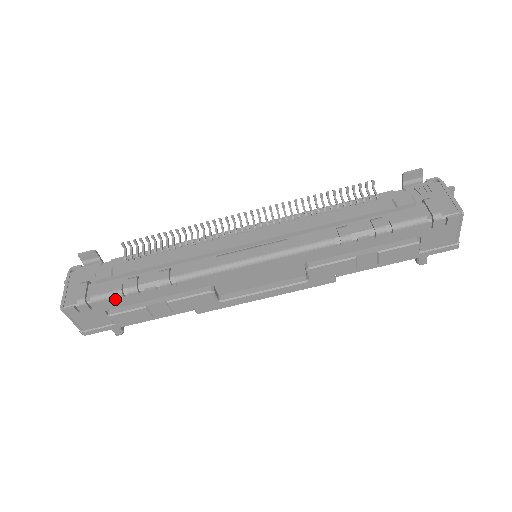
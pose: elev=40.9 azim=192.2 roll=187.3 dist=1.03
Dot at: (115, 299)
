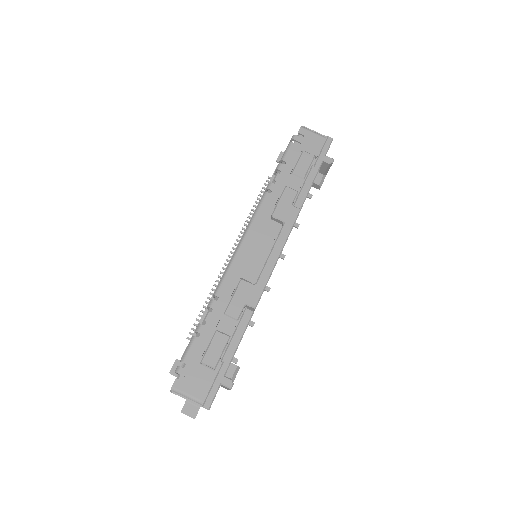
Dot at: (194, 345)
